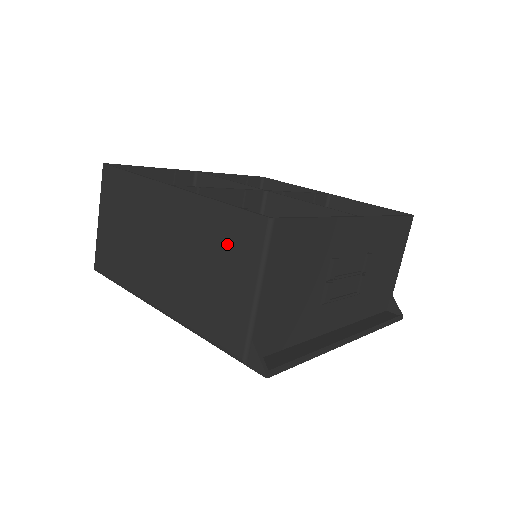
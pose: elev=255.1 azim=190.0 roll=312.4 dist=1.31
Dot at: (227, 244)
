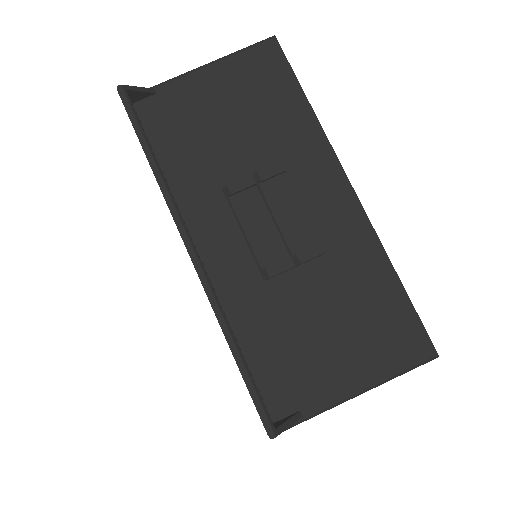
Dot at: occluded
